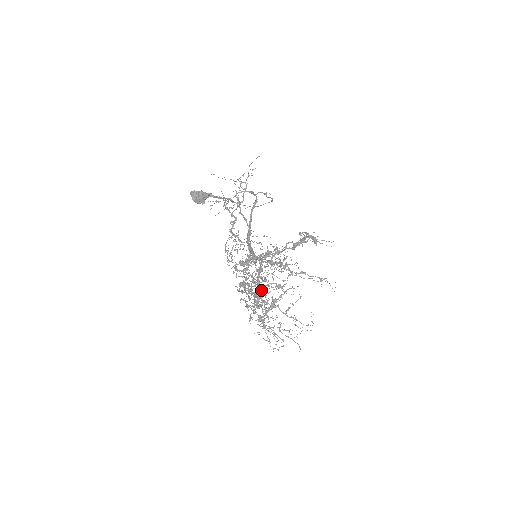
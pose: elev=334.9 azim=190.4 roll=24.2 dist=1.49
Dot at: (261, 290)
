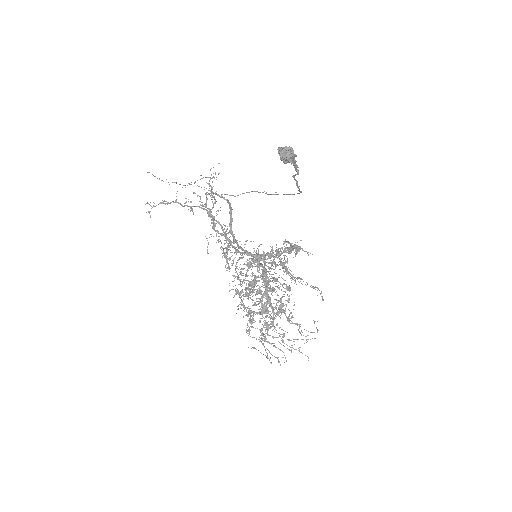
Dot at: (272, 291)
